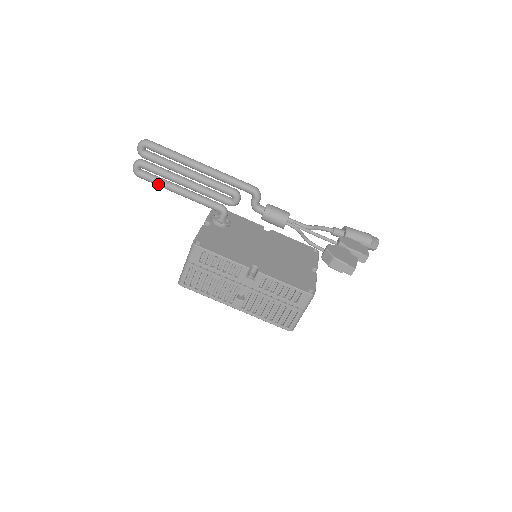
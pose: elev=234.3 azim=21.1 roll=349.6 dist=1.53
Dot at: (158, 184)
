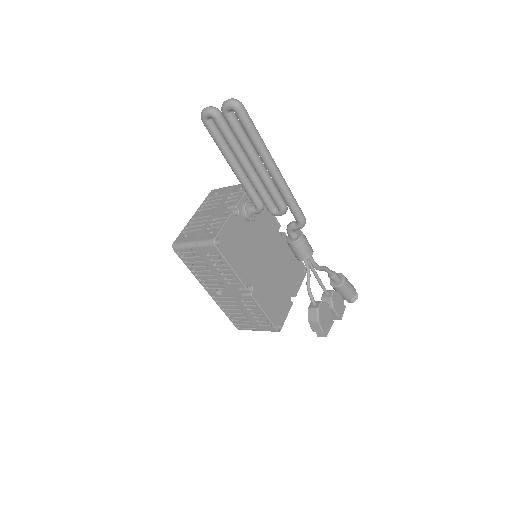
Dot at: (218, 145)
